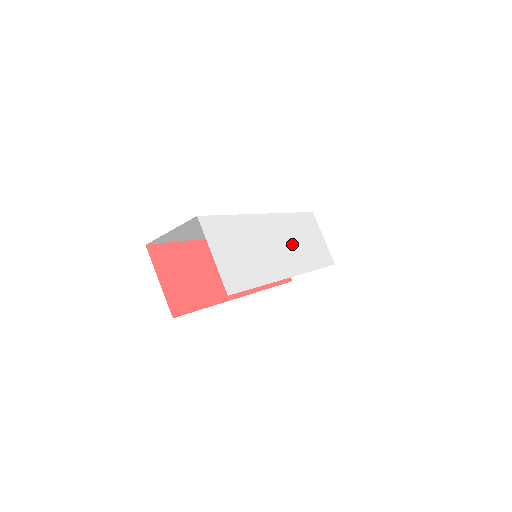
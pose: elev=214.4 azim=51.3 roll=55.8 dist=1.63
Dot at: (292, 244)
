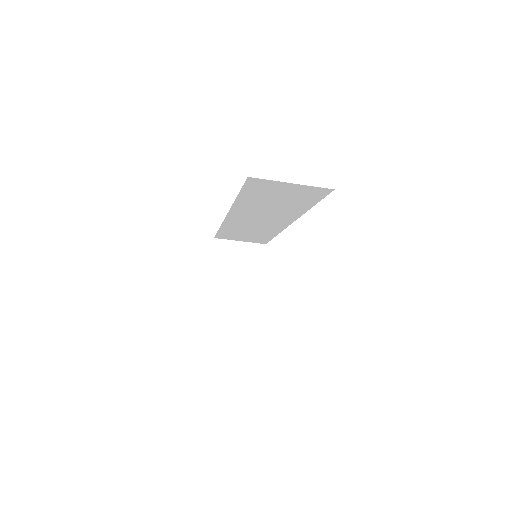
Dot at: occluded
